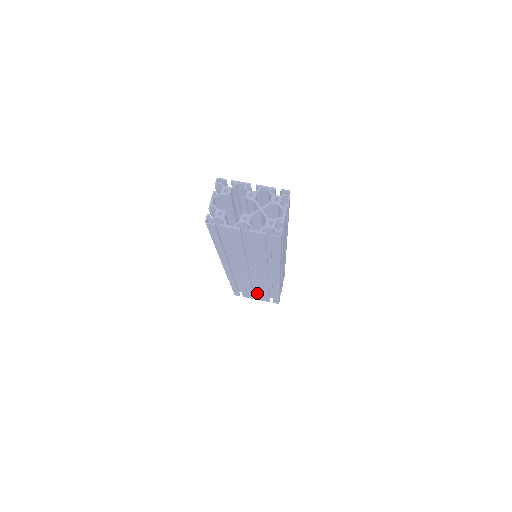
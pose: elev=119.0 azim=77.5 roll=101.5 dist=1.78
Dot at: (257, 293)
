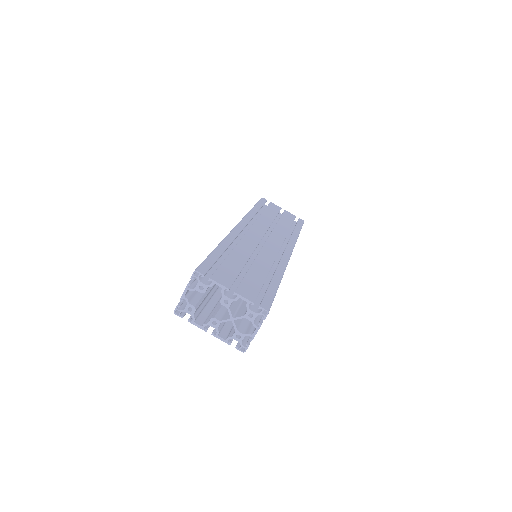
Dot at: occluded
